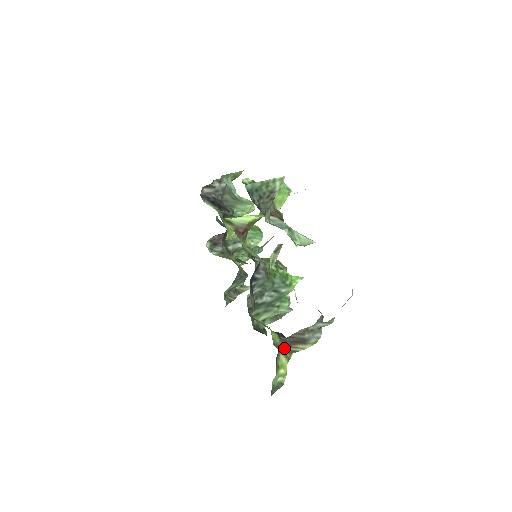
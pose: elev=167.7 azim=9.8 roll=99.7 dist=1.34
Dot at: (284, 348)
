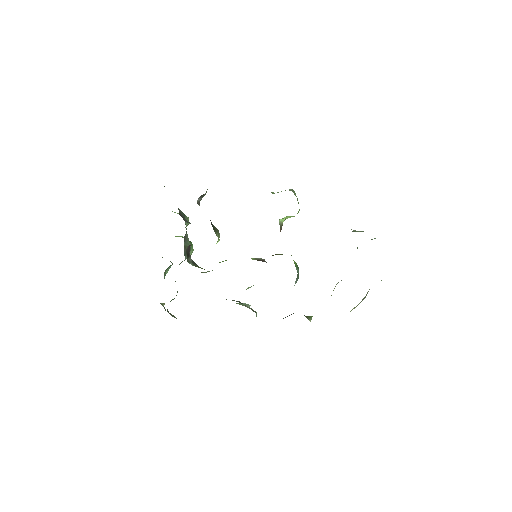
Dot at: occluded
